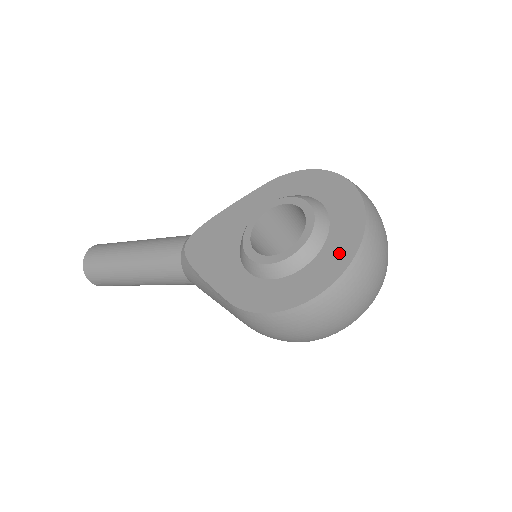
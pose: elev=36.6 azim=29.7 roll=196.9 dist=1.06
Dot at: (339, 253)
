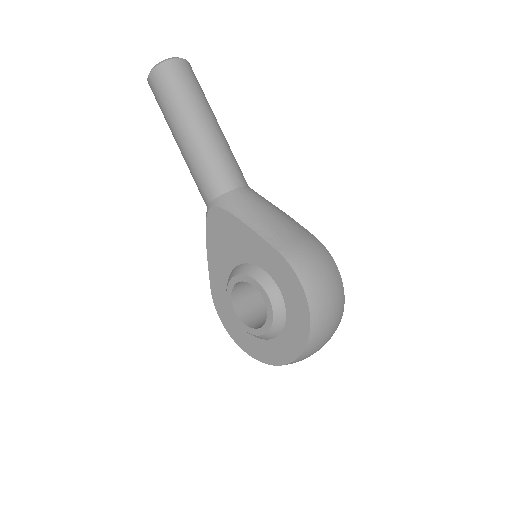
Dot at: (265, 353)
